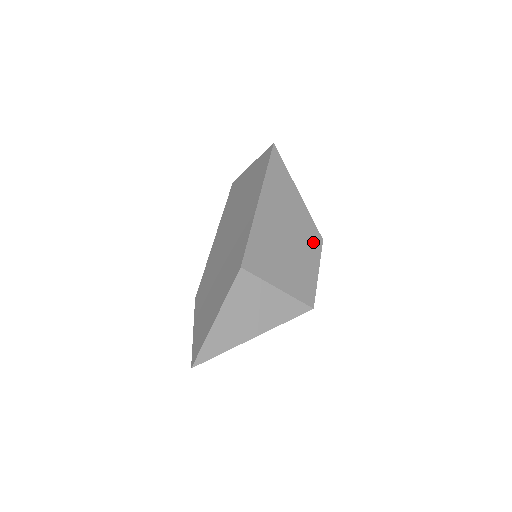
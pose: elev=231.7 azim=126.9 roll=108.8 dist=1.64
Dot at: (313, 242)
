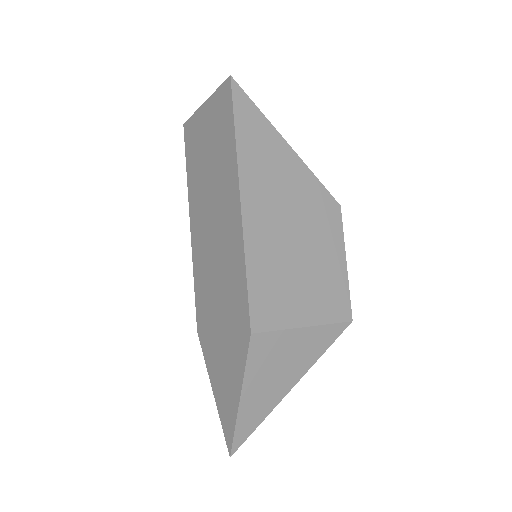
Dot at: (329, 220)
